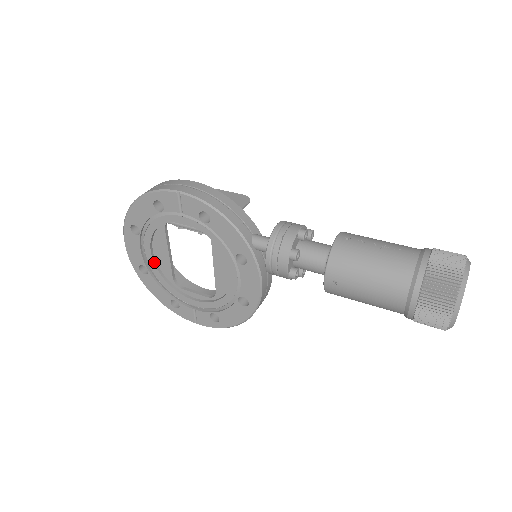
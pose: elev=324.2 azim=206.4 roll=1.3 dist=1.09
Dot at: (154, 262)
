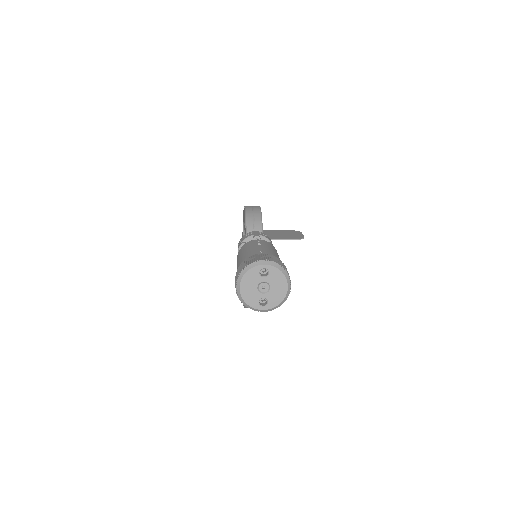
Dot at: occluded
